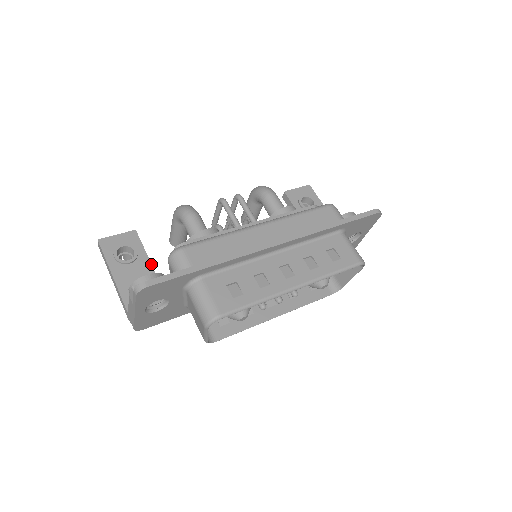
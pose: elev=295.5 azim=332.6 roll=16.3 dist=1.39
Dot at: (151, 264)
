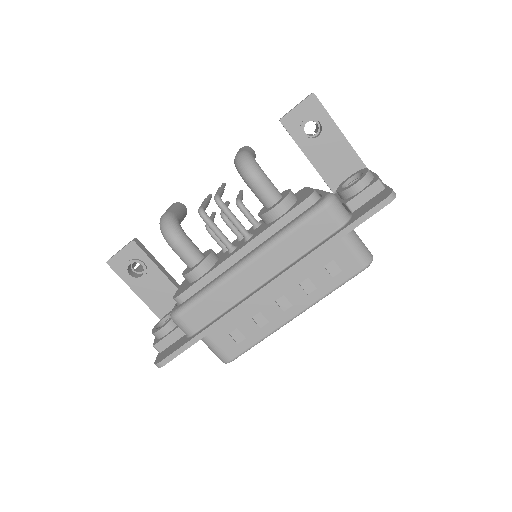
Dot at: (162, 272)
